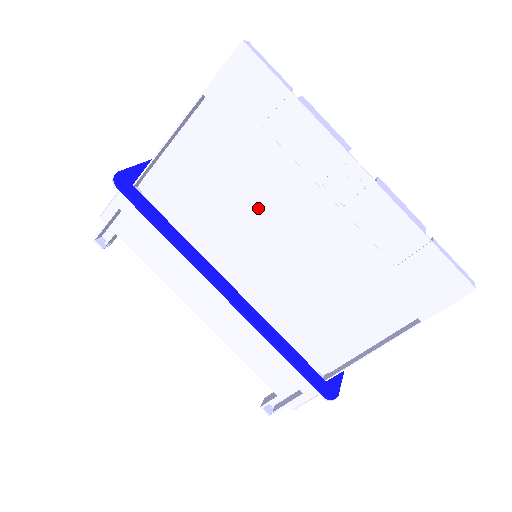
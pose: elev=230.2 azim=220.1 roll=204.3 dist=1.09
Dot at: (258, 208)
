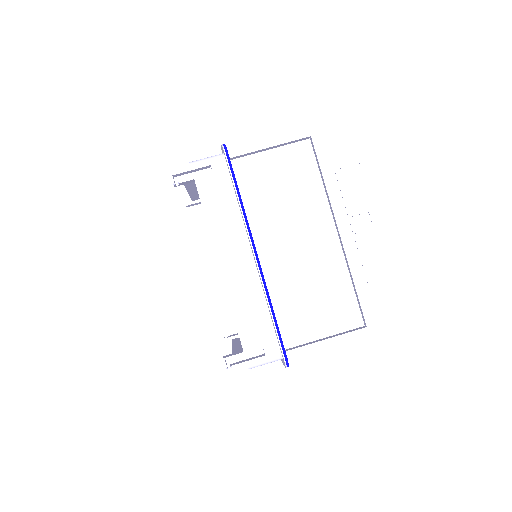
Dot at: (302, 215)
